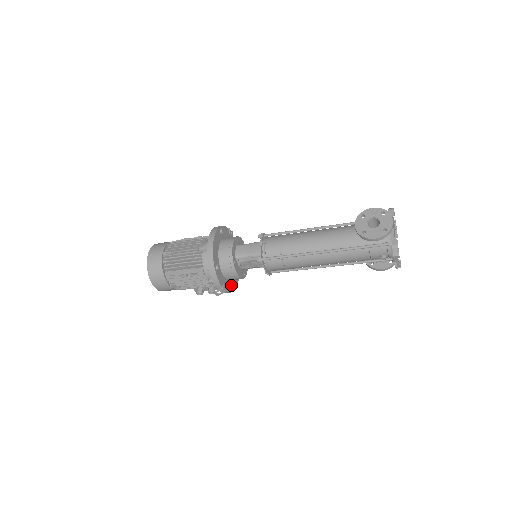
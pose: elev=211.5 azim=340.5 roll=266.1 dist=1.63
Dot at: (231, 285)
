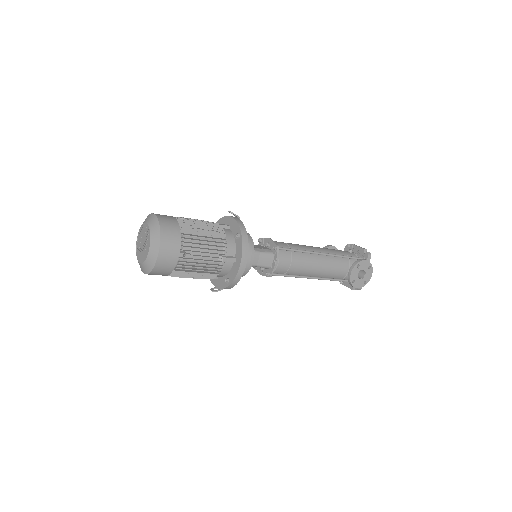
Dot at: occluded
